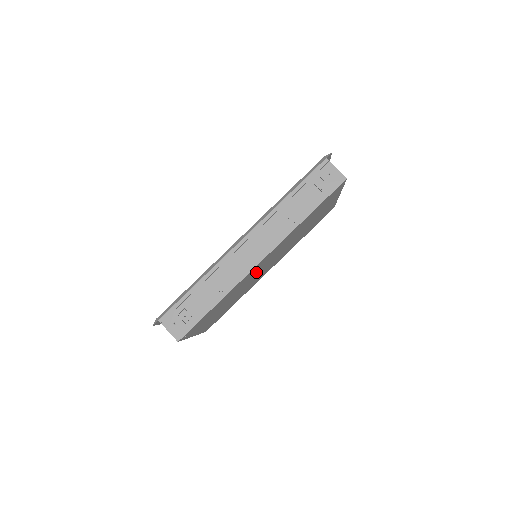
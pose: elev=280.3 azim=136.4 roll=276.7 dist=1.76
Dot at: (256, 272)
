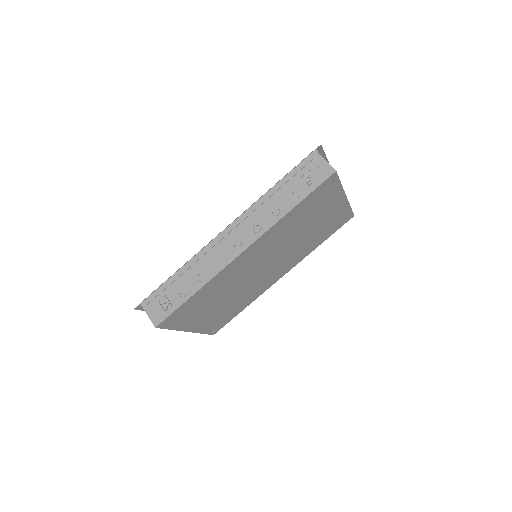
Dot at: (248, 269)
